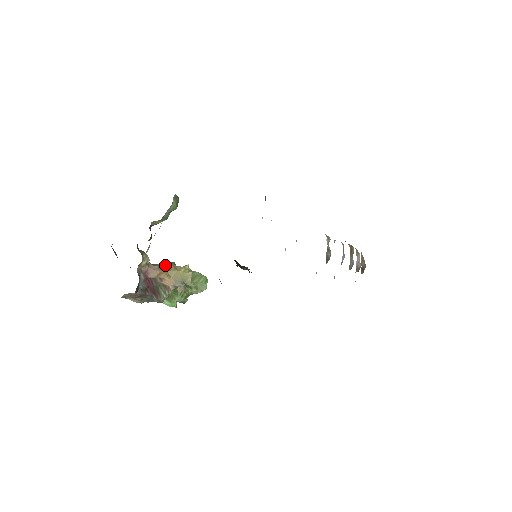
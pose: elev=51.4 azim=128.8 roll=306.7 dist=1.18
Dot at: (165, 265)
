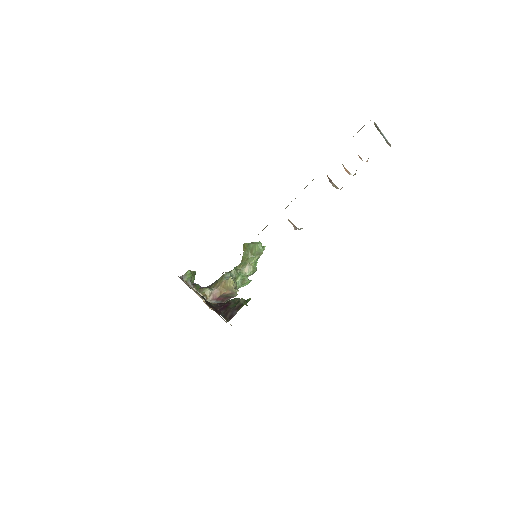
Dot at: (220, 283)
